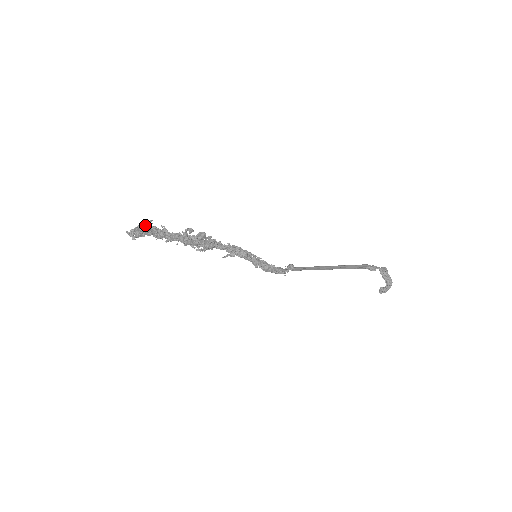
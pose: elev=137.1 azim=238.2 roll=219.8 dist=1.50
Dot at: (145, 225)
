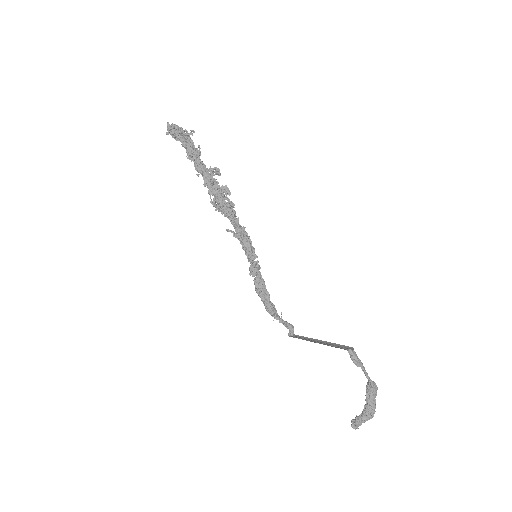
Dot at: occluded
